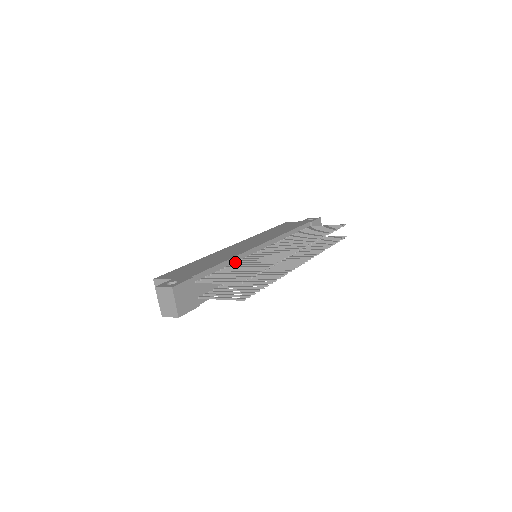
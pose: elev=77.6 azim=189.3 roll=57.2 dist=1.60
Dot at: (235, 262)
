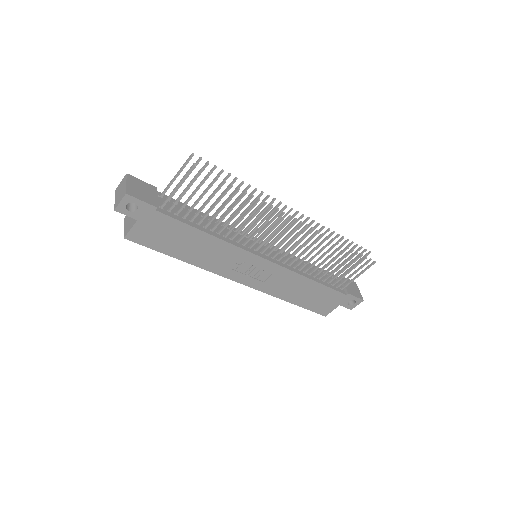
Dot at: (217, 221)
